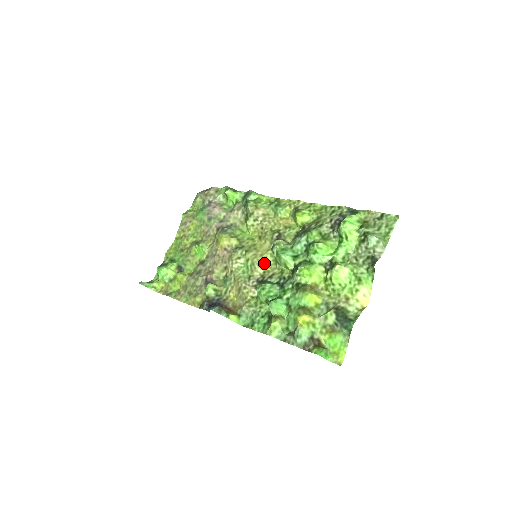
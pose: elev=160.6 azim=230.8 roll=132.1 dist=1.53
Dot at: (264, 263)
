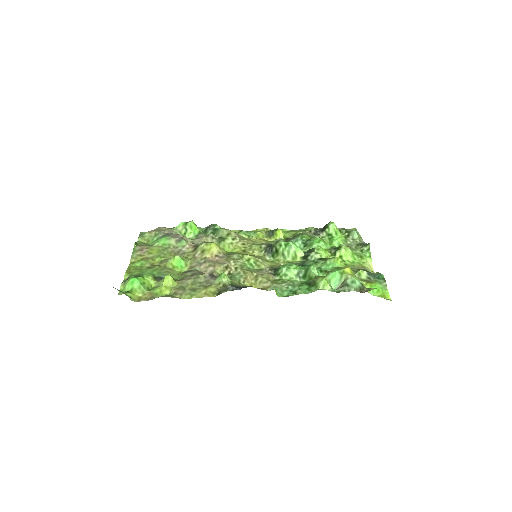
Dot at: (266, 261)
